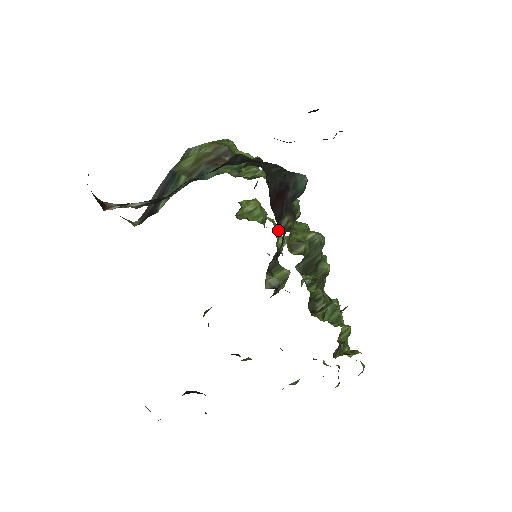
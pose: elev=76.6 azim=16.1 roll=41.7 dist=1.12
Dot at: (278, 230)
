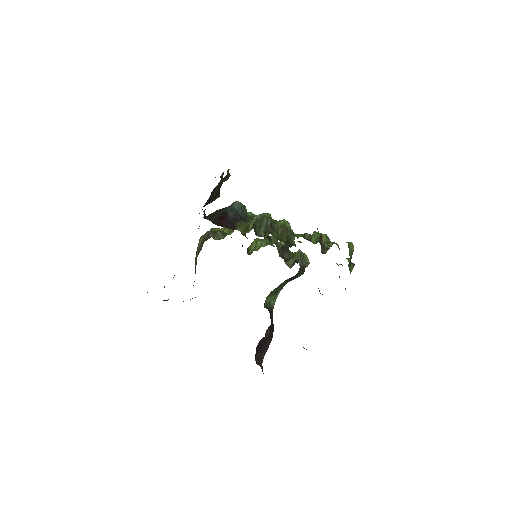
Dot at: occluded
